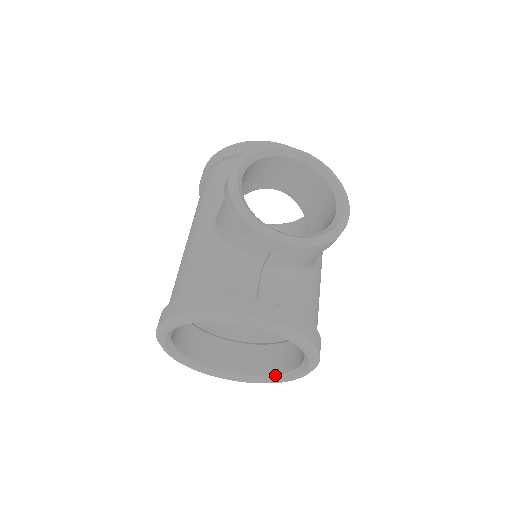
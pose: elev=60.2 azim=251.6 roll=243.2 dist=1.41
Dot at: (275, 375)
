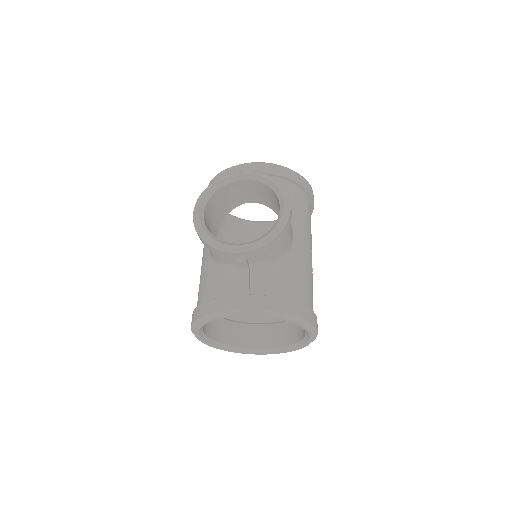
Dot at: (298, 343)
